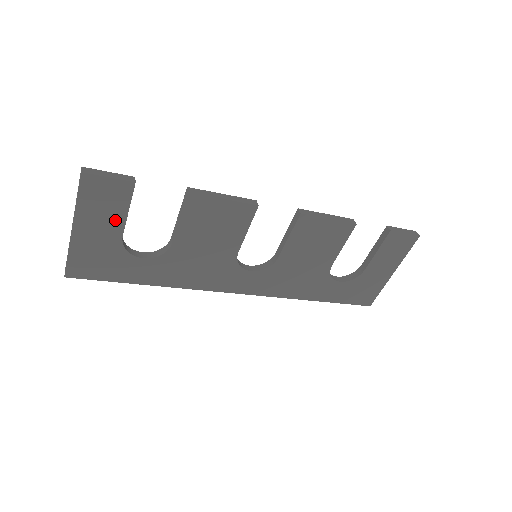
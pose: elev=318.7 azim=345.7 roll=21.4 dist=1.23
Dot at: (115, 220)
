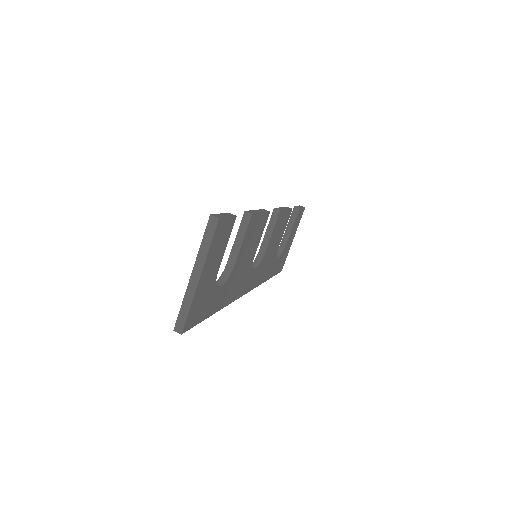
Dot at: (219, 257)
